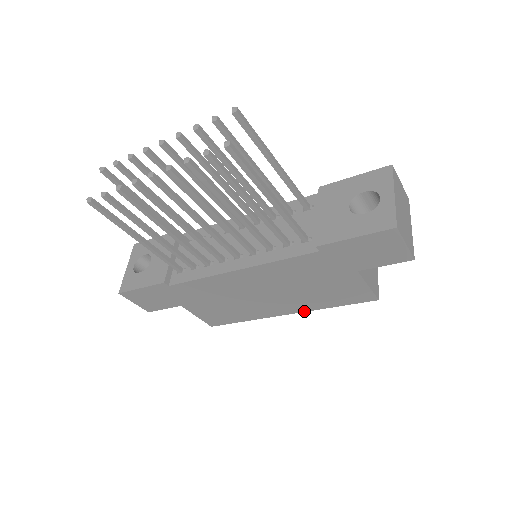
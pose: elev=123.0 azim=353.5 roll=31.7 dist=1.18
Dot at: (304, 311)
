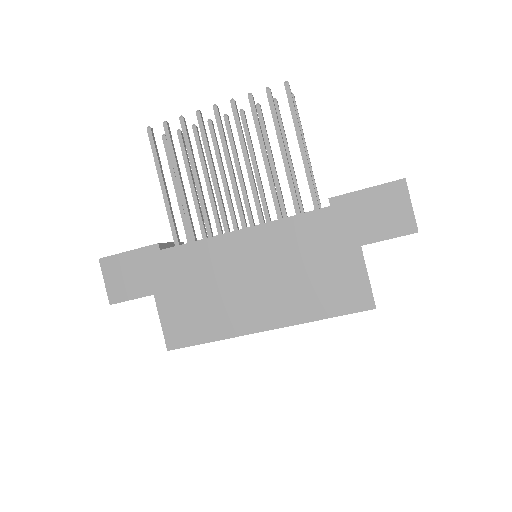
Dot at: (288, 325)
